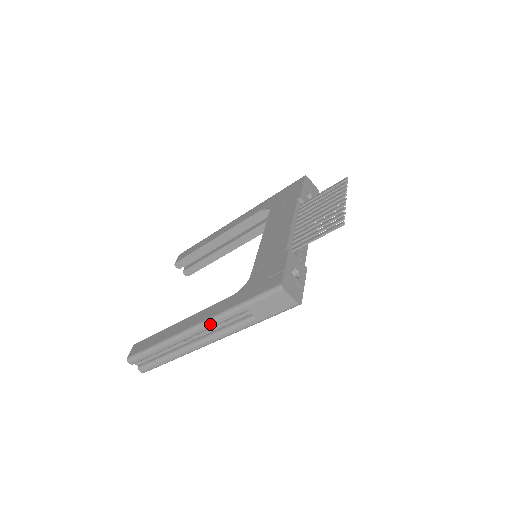
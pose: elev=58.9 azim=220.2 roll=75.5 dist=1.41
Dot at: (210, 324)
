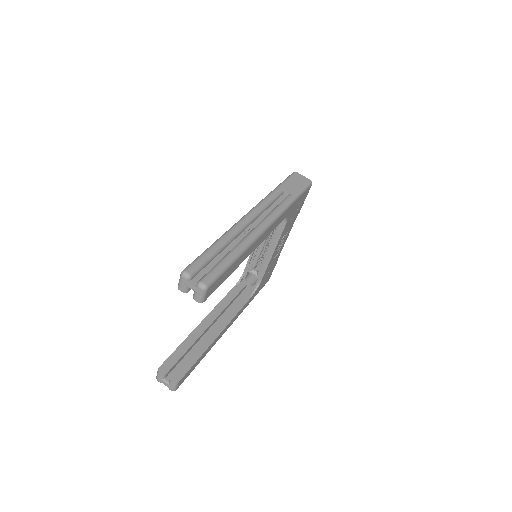
Dot at: (260, 204)
